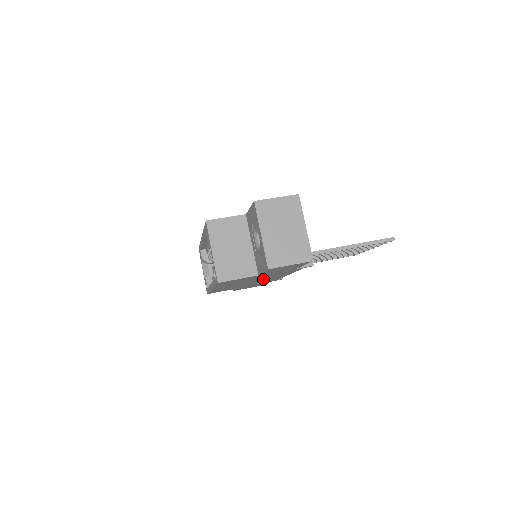
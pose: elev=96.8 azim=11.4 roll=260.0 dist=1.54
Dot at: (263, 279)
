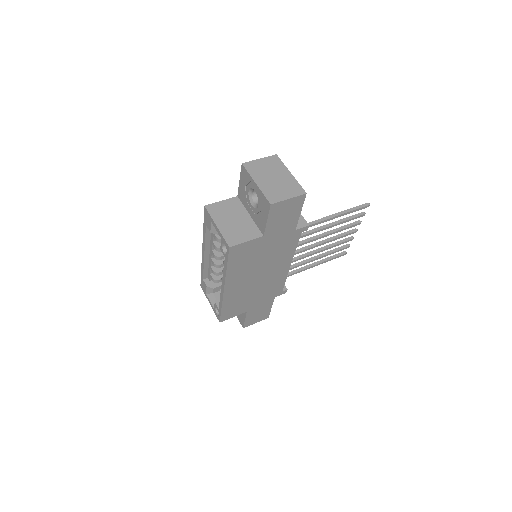
Dot at: (269, 271)
